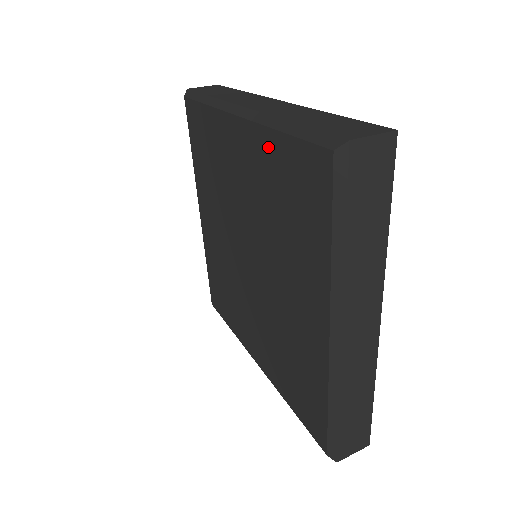
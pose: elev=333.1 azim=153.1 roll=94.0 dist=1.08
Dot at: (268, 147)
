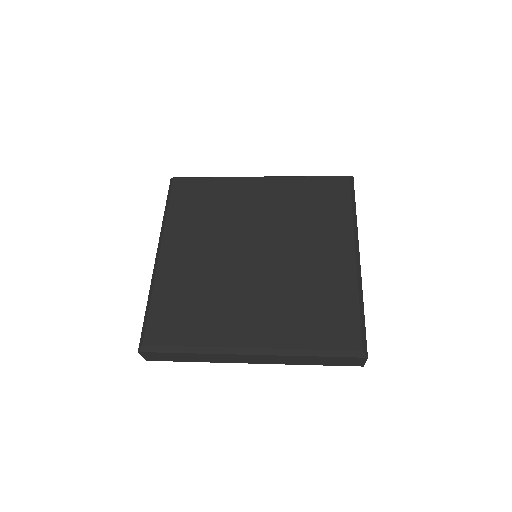
Dot at: (295, 184)
